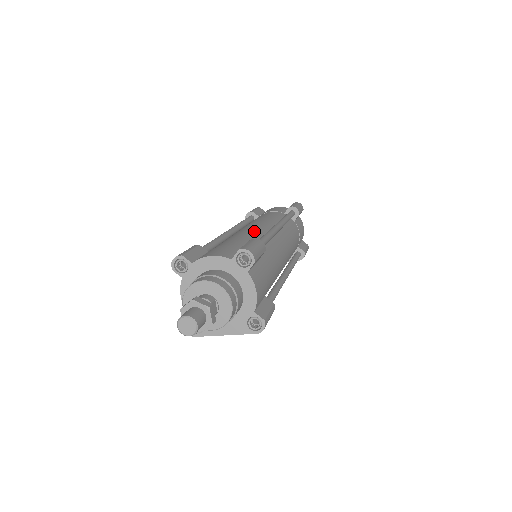
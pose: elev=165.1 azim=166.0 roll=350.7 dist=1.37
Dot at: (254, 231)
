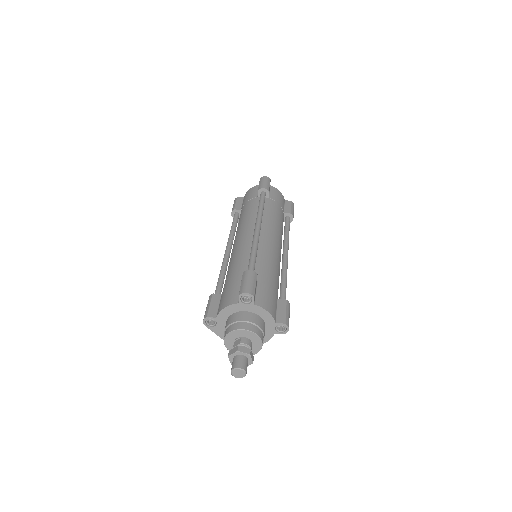
Dot at: (278, 260)
